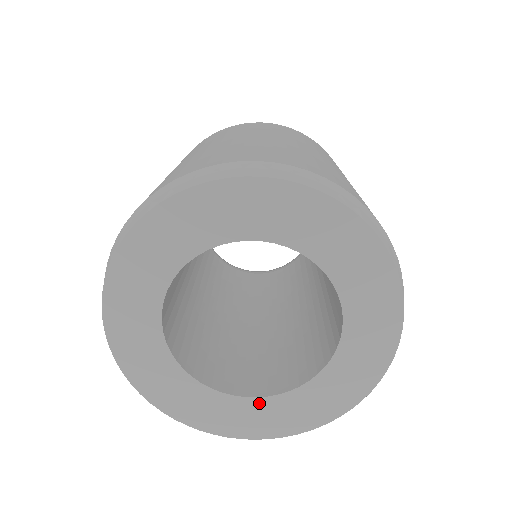
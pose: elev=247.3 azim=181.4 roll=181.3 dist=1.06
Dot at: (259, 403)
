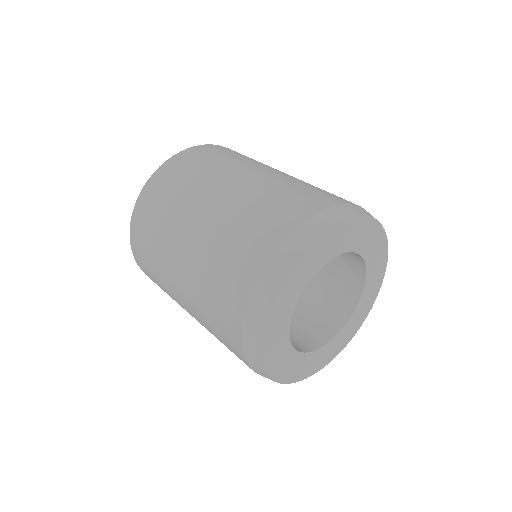
Dot at: (324, 349)
